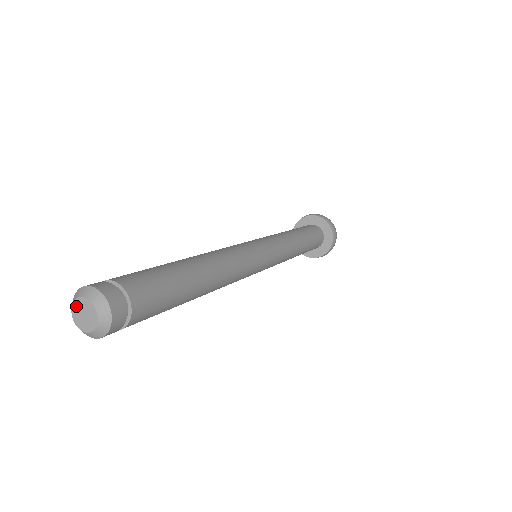
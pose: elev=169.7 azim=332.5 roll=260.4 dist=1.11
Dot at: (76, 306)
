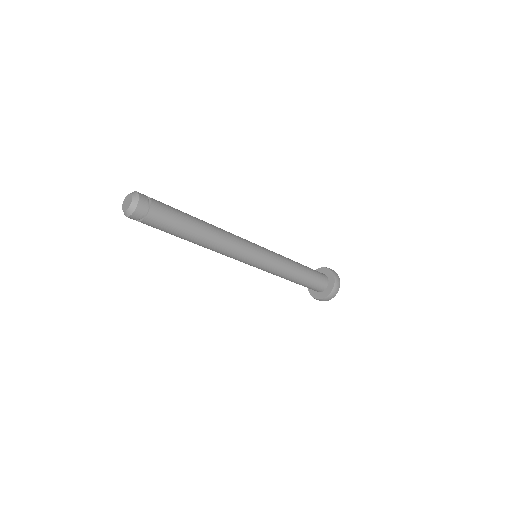
Dot at: (127, 197)
